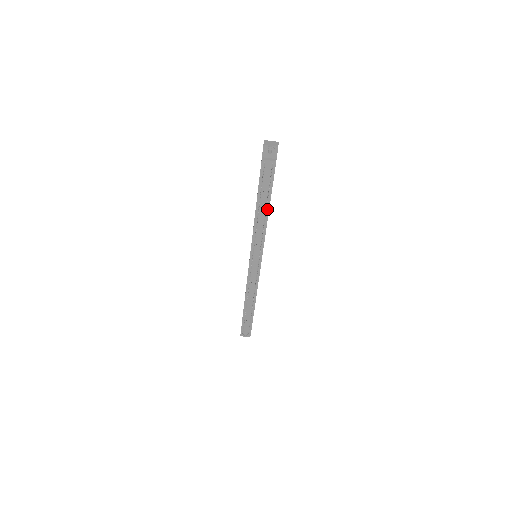
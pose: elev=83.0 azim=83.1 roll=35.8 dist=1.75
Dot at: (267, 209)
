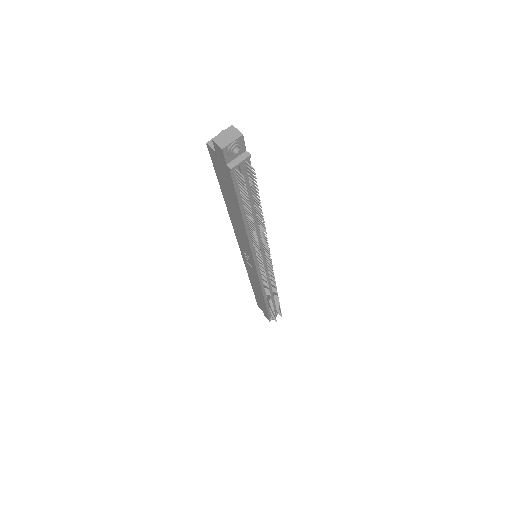
Dot at: (257, 211)
